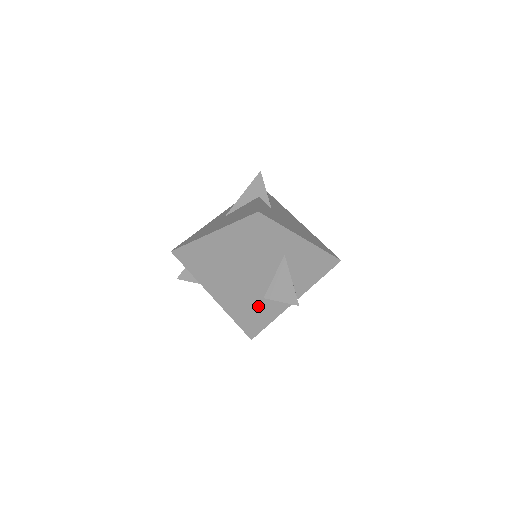
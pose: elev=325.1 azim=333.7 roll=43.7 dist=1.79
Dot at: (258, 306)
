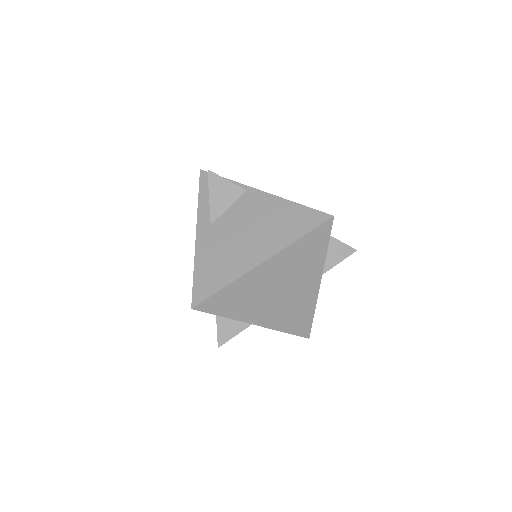
Dot at: occluded
